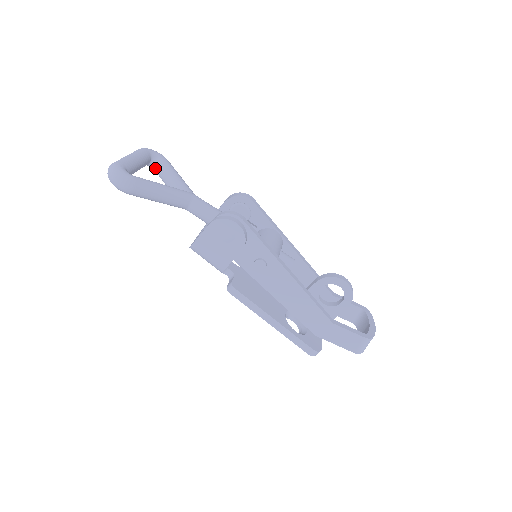
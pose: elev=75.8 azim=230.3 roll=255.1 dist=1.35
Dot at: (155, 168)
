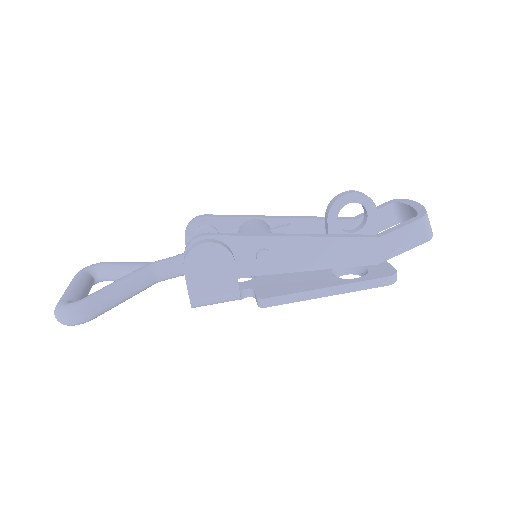
Dot at: (102, 279)
